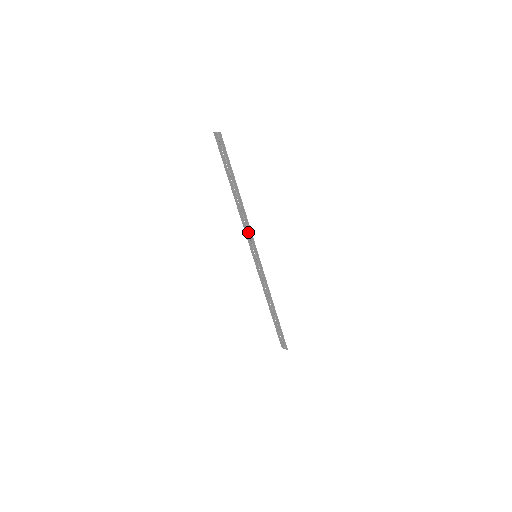
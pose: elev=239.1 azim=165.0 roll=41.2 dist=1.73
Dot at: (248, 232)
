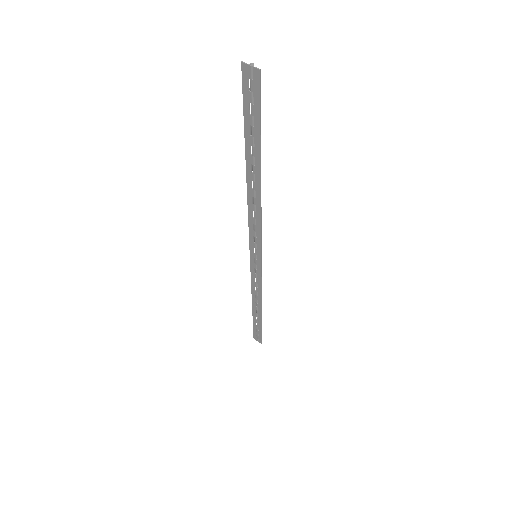
Dot at: (255, 228)
